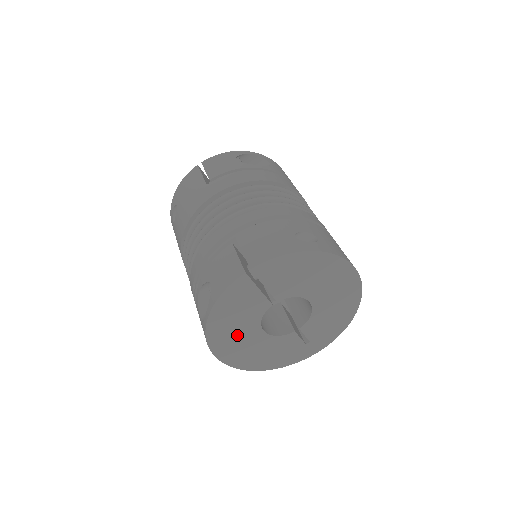
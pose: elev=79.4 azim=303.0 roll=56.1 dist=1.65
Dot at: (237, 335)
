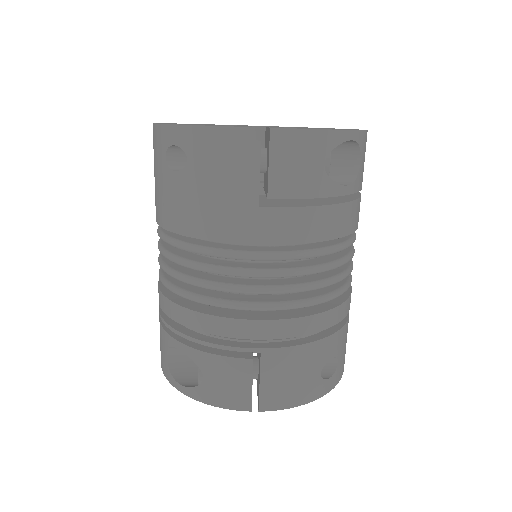
Dot at: occluded
